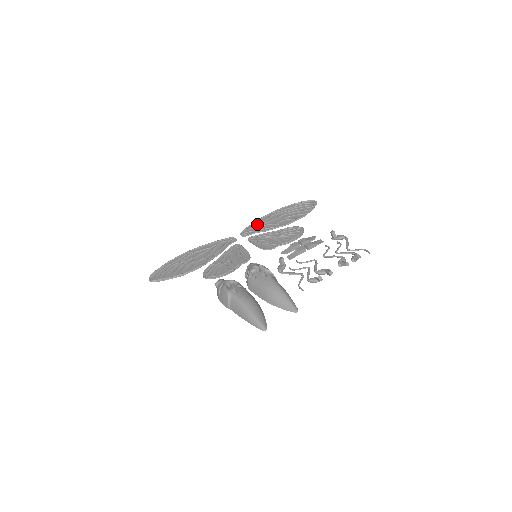
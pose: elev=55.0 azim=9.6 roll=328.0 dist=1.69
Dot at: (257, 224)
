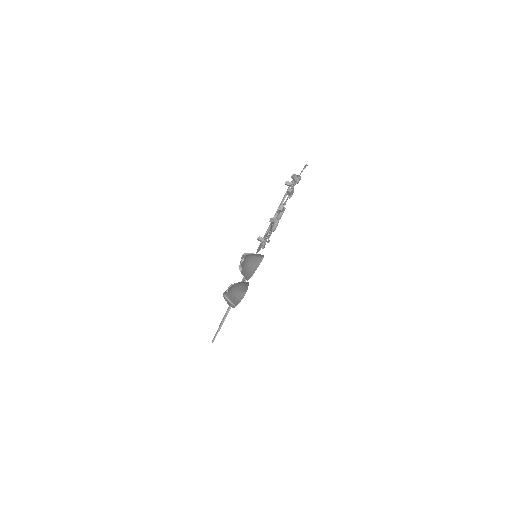
Dot at: occluded
